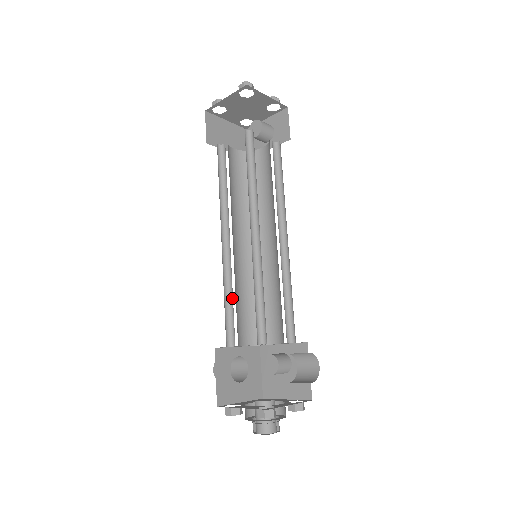
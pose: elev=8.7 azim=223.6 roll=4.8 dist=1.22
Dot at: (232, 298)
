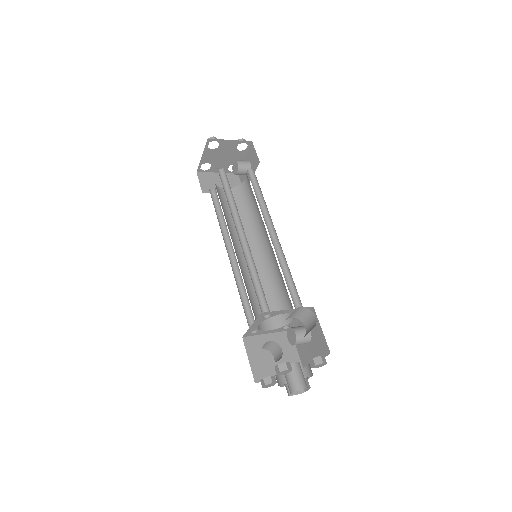
Dot at: occluded
